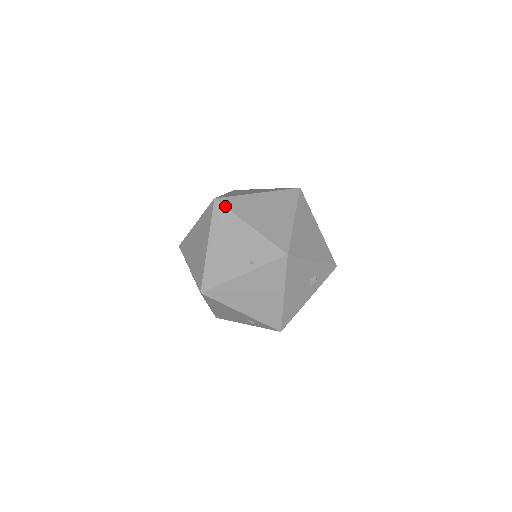
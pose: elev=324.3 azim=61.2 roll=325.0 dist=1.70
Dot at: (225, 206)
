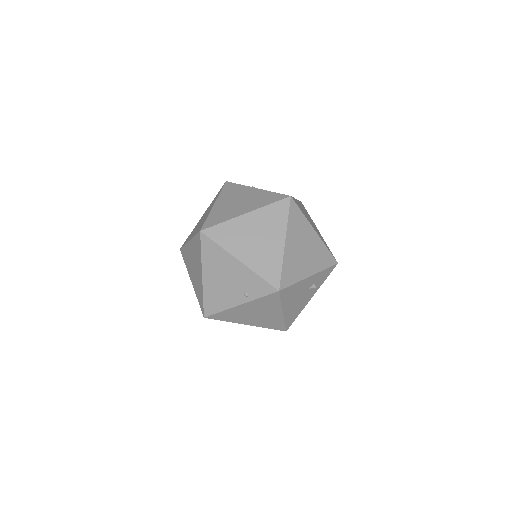
Dot at: (212, 239)
